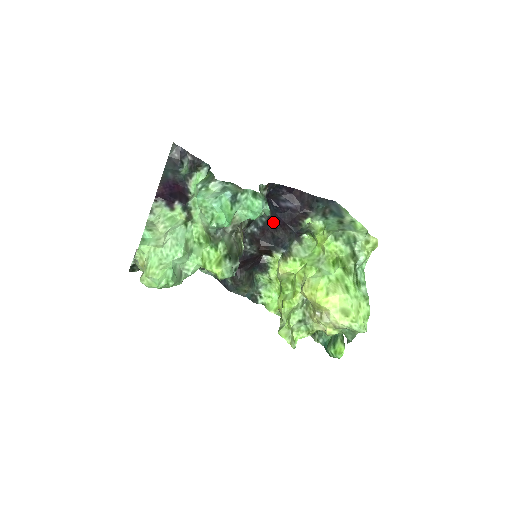
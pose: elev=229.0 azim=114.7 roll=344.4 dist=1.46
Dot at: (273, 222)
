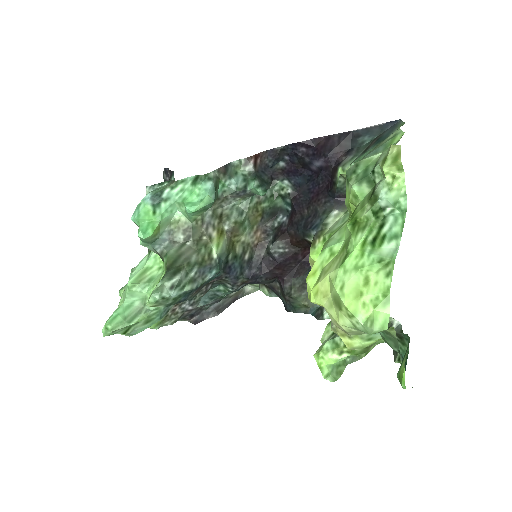
Dot at: (300, 199)
